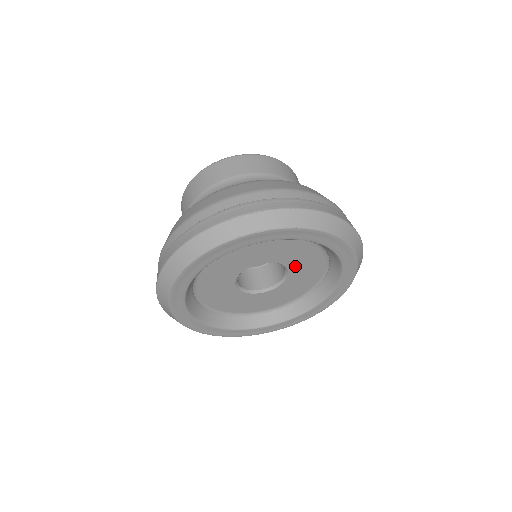
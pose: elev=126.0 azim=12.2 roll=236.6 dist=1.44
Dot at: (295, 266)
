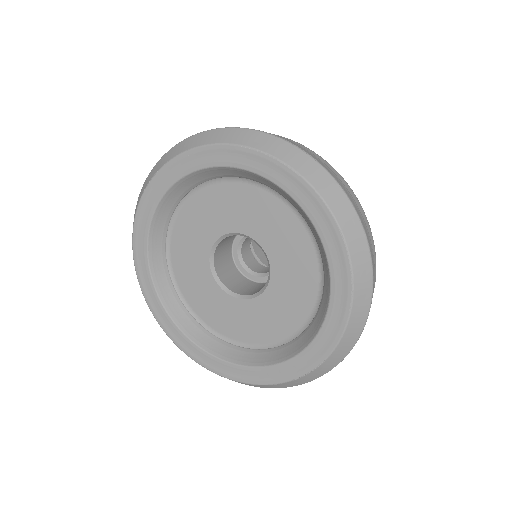
Dot at: (262, 233)
